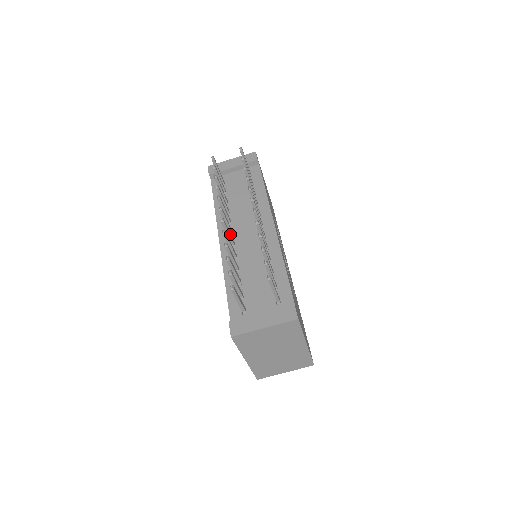
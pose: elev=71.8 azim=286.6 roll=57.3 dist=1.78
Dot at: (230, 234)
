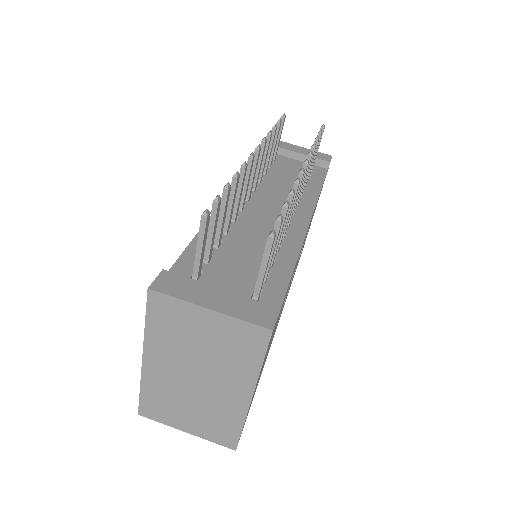
Dot at: (247, 190)
